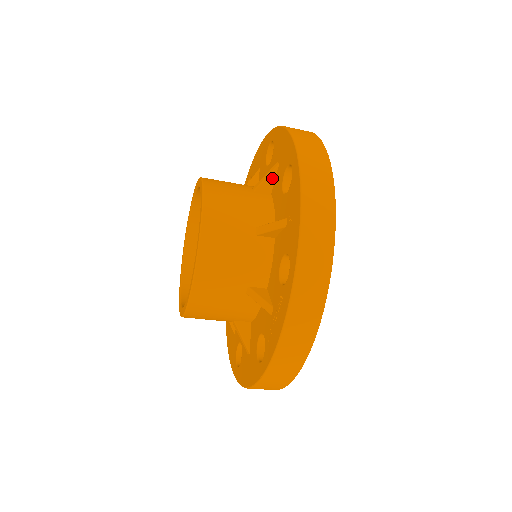
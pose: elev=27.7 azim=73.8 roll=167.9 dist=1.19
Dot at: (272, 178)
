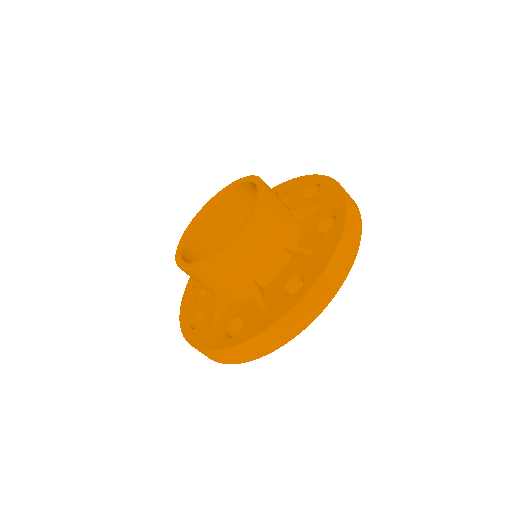
Dot at: (286, 200)
